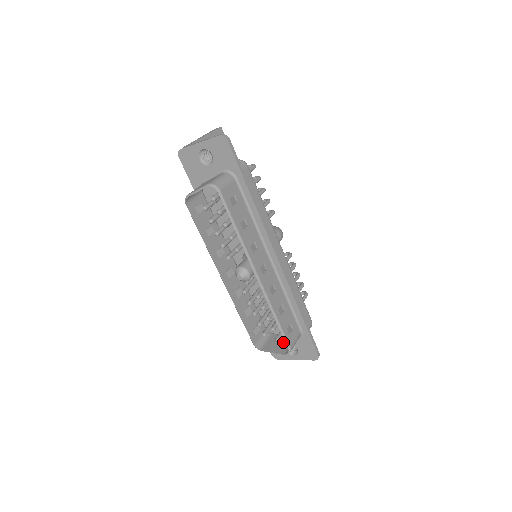
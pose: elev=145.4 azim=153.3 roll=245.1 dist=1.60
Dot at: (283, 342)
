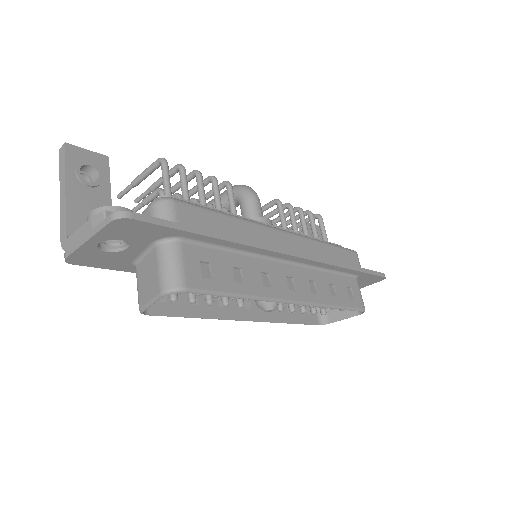
Dot at: occluded
